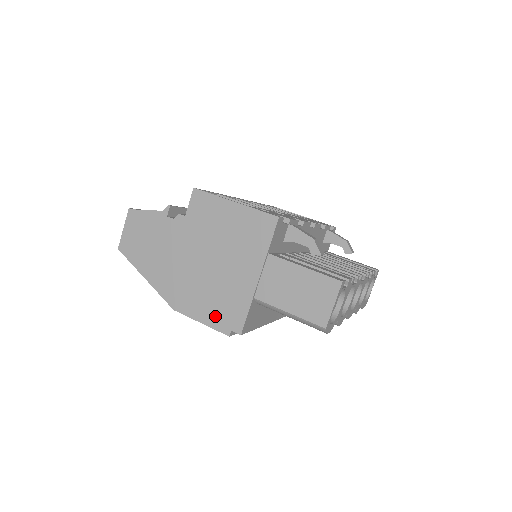
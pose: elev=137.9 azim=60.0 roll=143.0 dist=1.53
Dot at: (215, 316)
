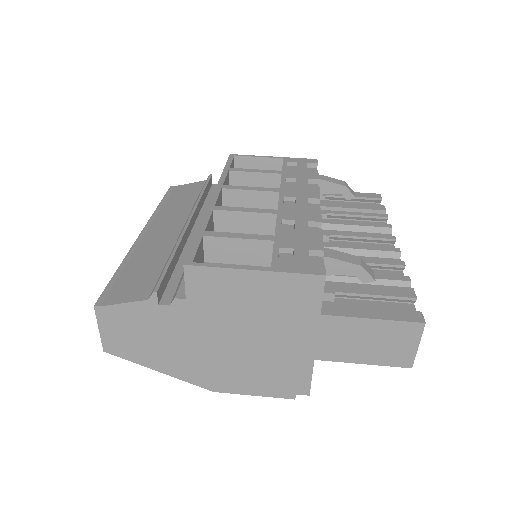
Dot at: (271, 387)
